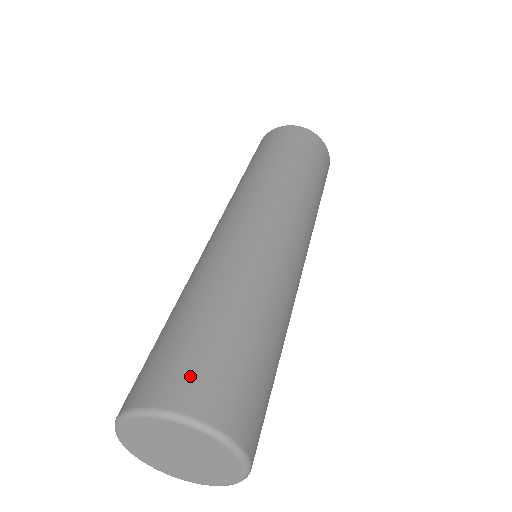
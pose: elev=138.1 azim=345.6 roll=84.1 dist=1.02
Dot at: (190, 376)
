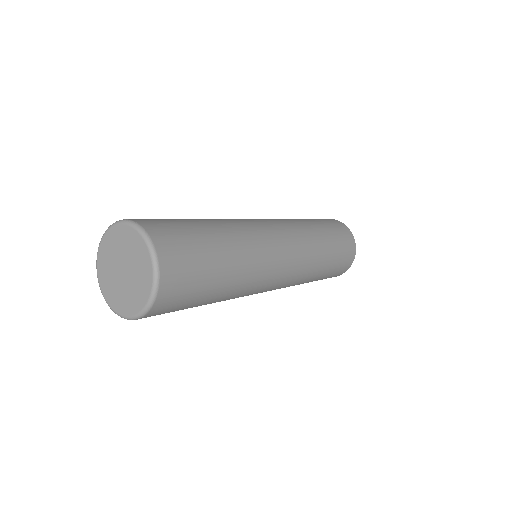
Dot at: occluded
